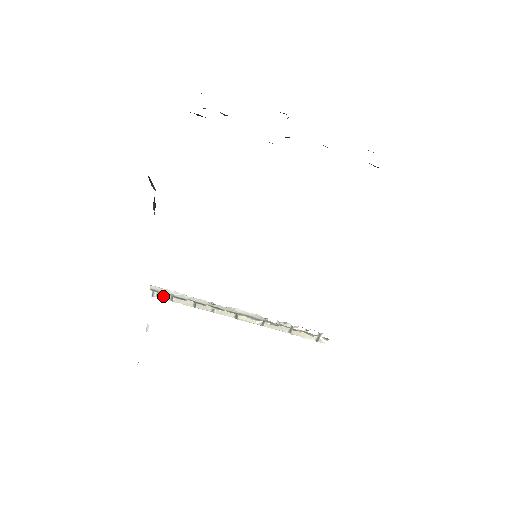
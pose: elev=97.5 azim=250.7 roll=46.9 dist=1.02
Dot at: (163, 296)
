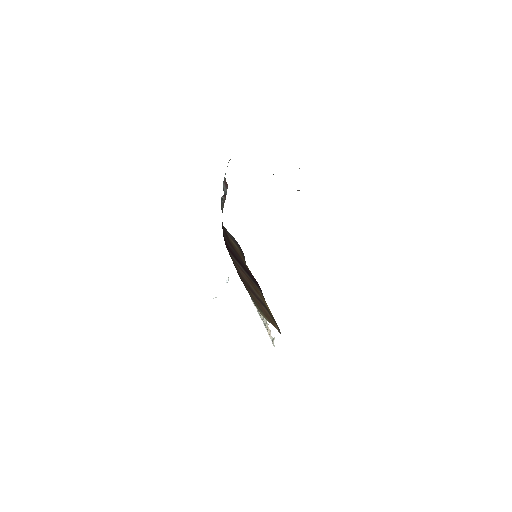
Dot at: occluded
